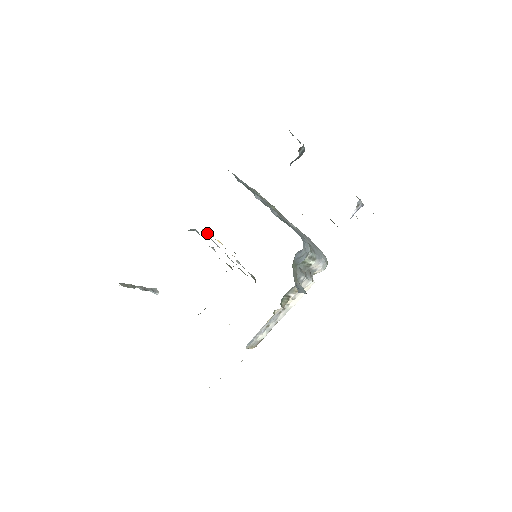
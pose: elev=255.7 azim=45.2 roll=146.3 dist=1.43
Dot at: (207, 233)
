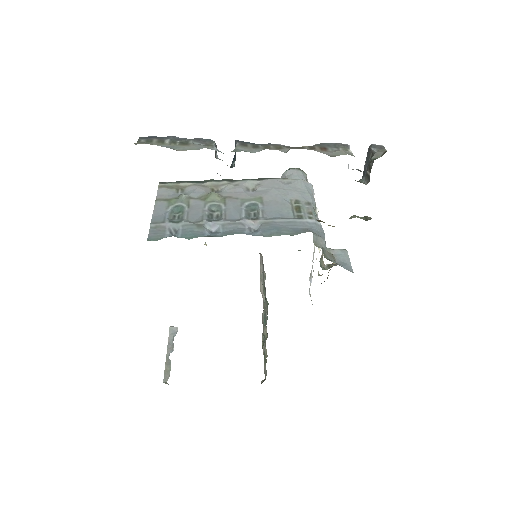
Dot at: occluded
